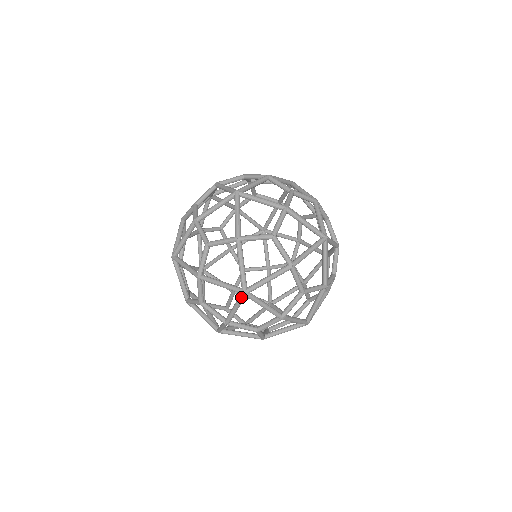
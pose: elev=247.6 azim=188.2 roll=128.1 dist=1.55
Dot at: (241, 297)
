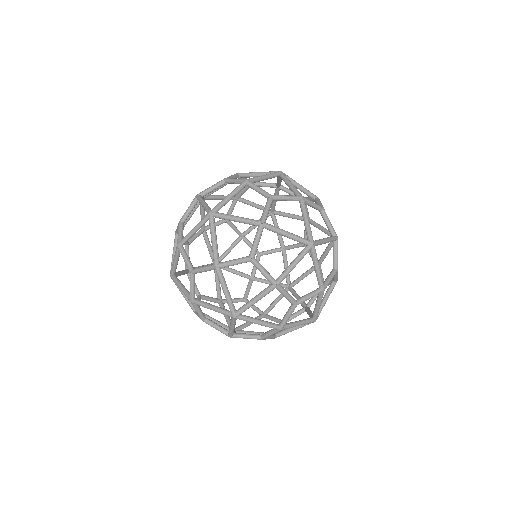
Dot at: (232, 320)
